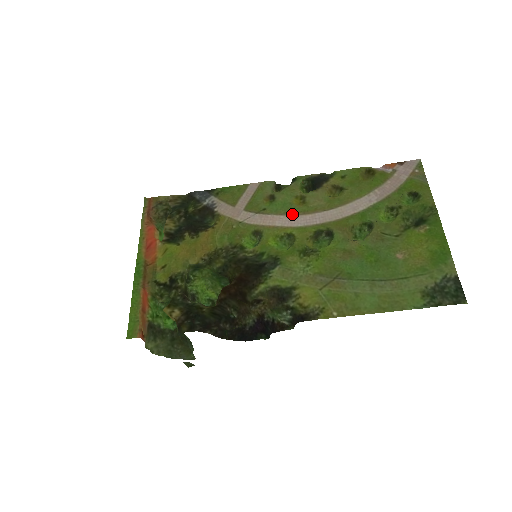
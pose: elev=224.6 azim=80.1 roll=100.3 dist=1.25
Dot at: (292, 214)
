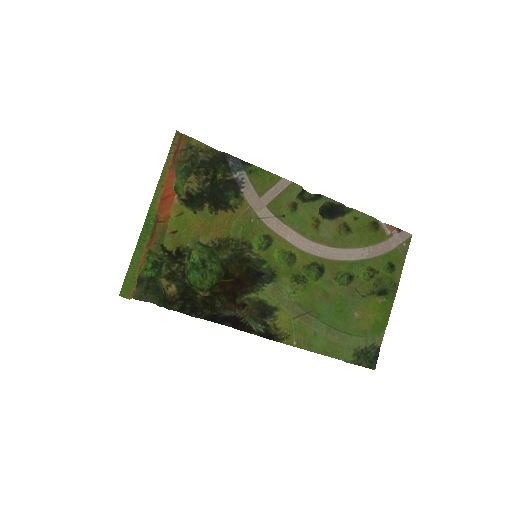
Dot at: (303, 235)
